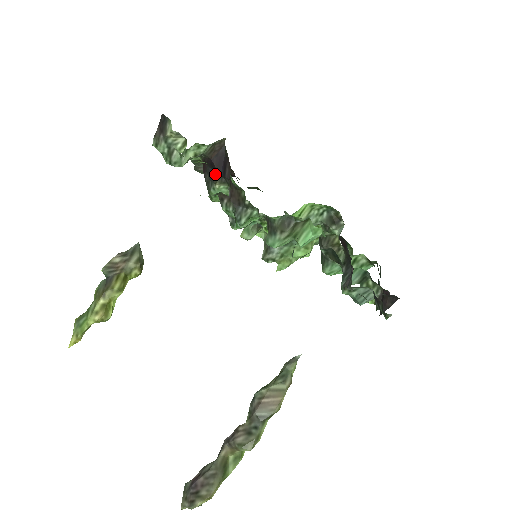
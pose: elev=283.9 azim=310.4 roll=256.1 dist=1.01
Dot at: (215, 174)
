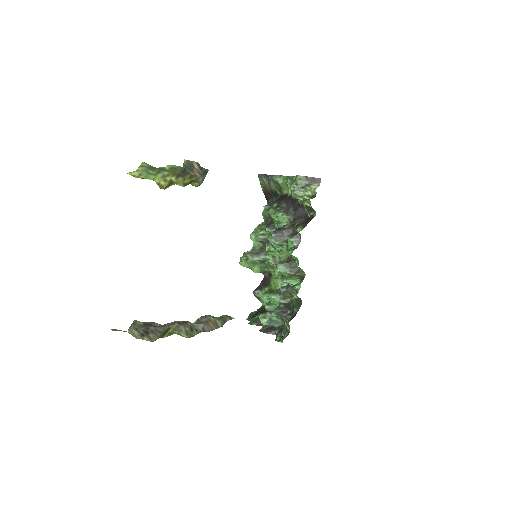
Dot at: (292, 213)
